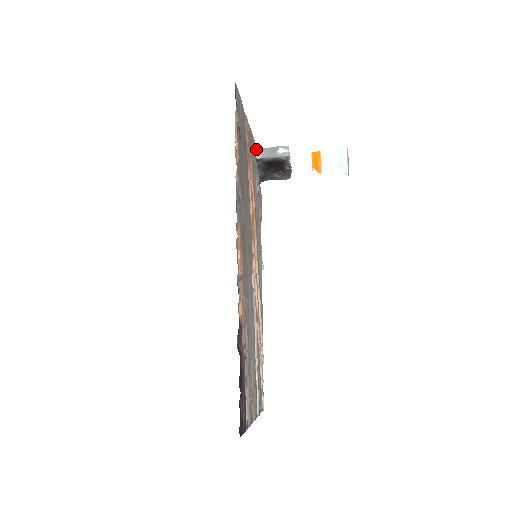
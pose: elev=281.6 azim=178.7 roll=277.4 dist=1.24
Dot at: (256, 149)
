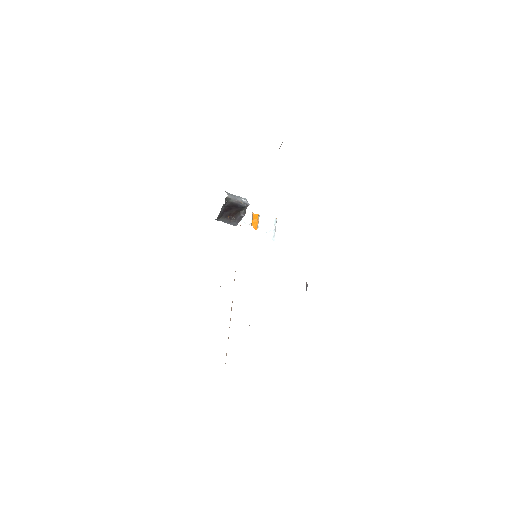
Dot at: occluded
